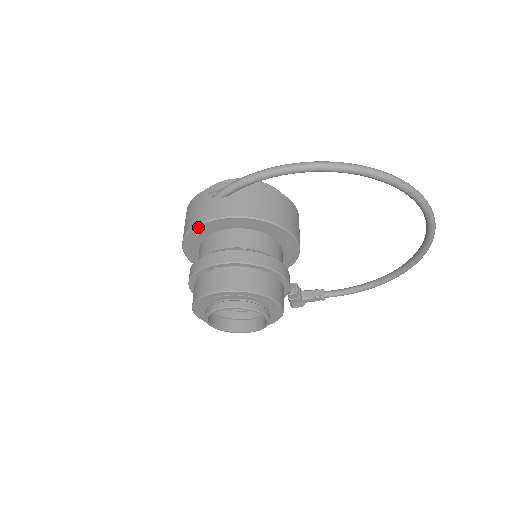
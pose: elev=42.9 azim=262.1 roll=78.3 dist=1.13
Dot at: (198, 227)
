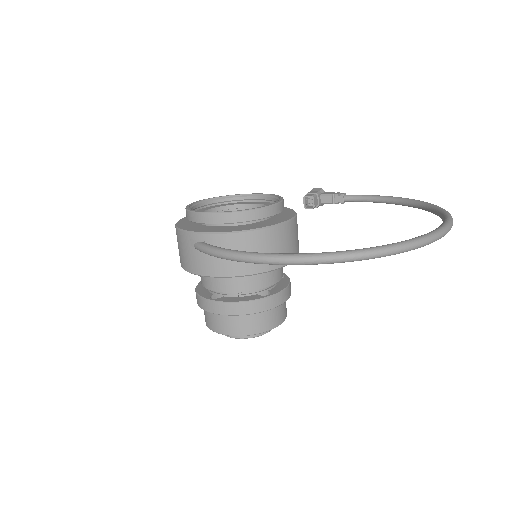
Dot at: (190, 272)
